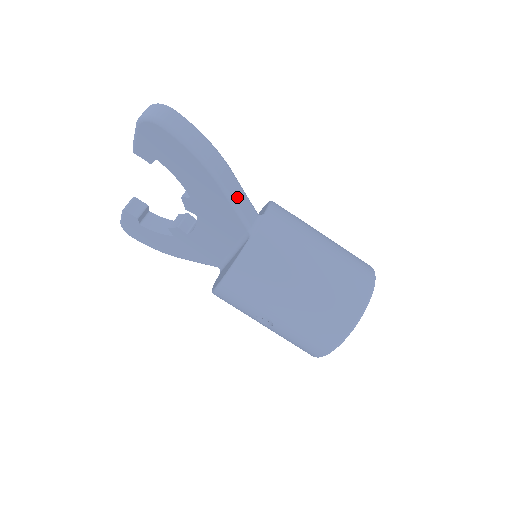
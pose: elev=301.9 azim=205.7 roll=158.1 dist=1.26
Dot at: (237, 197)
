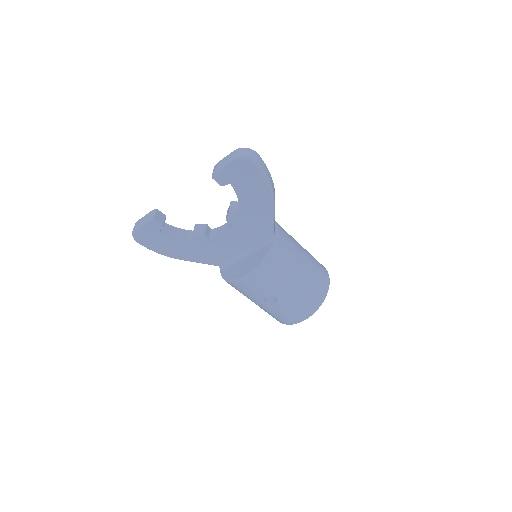
Dot at: occluded
